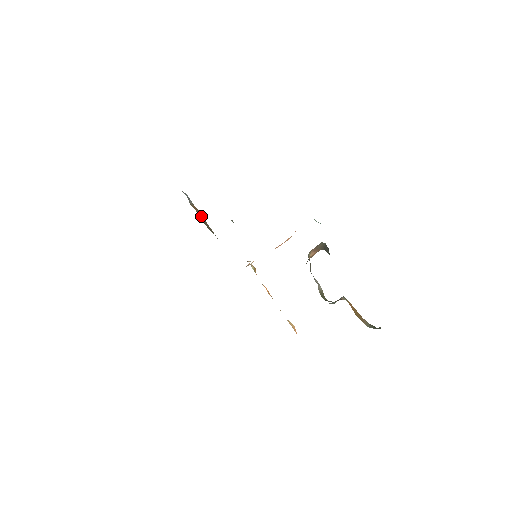
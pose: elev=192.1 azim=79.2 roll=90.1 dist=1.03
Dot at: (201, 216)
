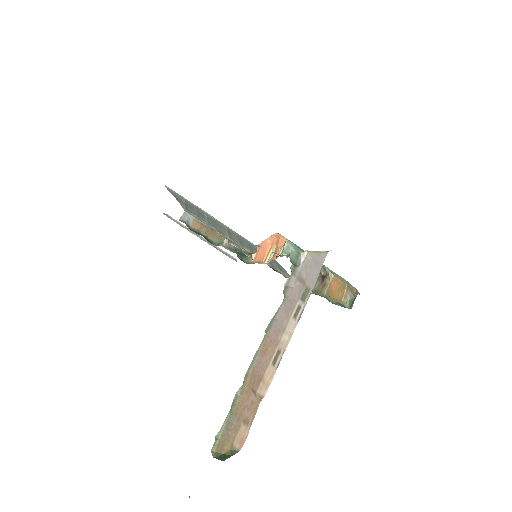
Dot at: (204, 229)
